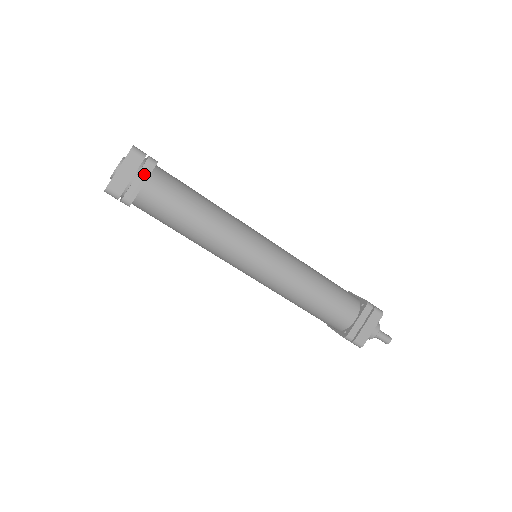
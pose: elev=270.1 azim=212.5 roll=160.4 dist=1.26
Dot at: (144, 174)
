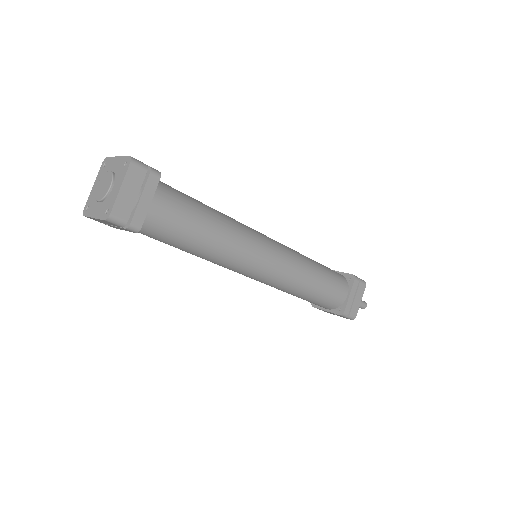
Dot at: (149, 190)
